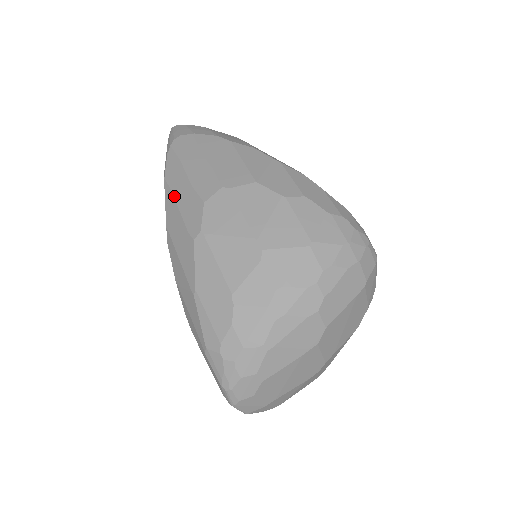
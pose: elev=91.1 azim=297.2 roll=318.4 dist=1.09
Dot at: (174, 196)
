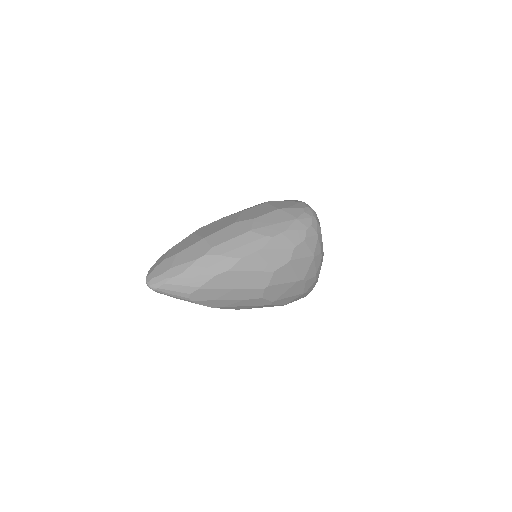
Dot at: (233, 307)
